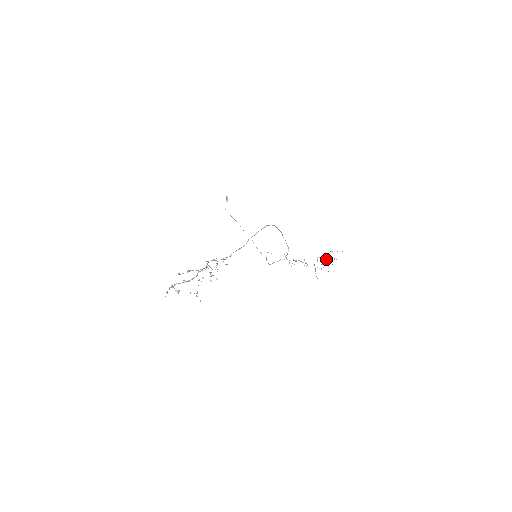
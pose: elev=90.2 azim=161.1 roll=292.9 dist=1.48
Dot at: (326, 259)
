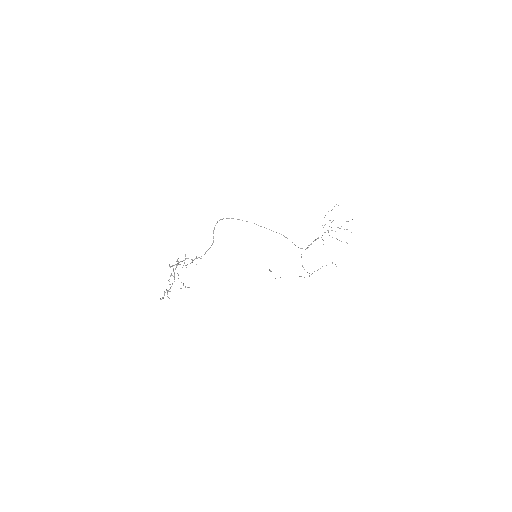
Dot at: occluded
